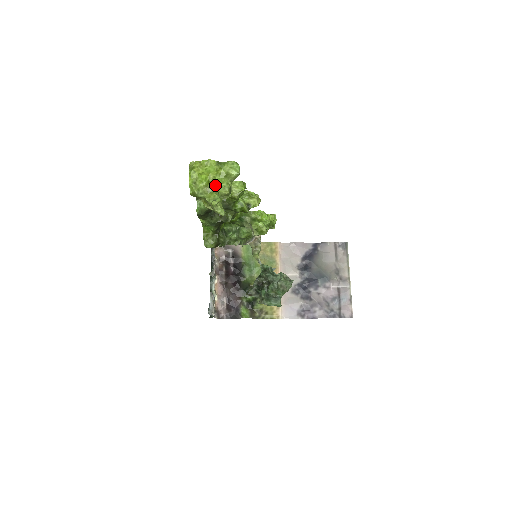
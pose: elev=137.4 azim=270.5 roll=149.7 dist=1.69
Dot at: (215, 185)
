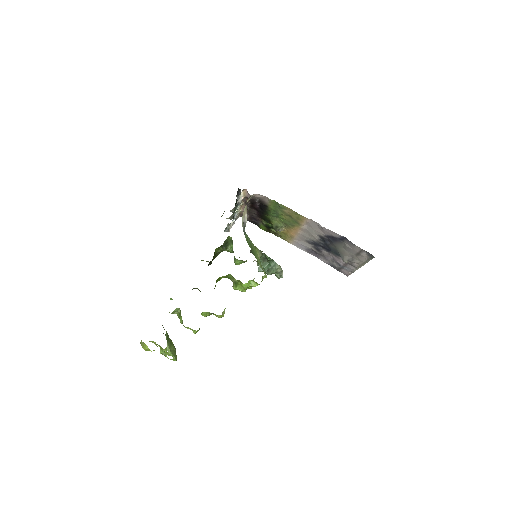
Dot at: occluded
